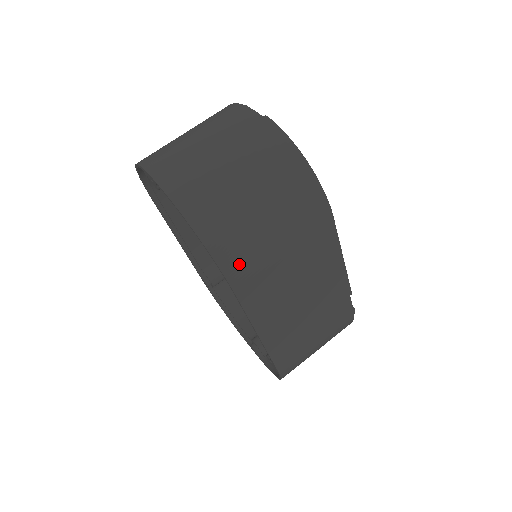
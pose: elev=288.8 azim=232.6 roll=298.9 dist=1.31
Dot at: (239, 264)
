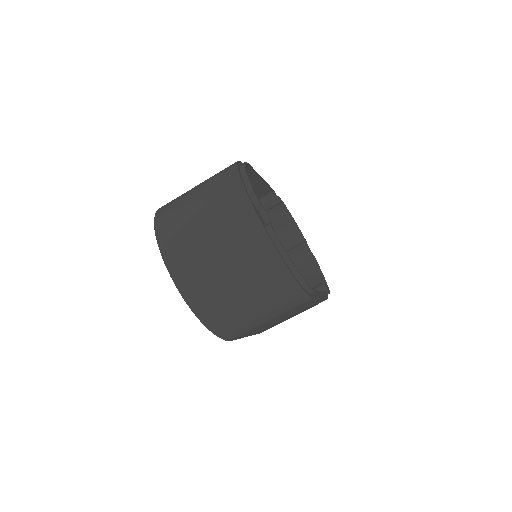
Dot at: (236, 333)
